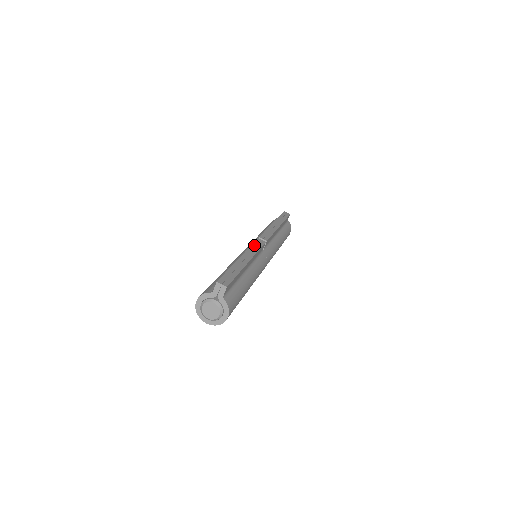
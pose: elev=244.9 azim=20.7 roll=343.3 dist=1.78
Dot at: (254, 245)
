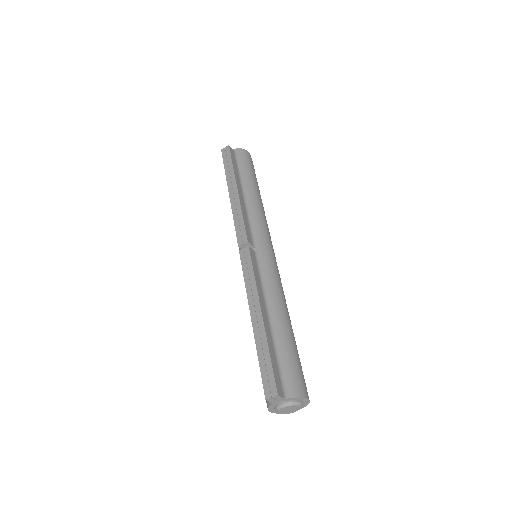
Dot at: (245, 271)
